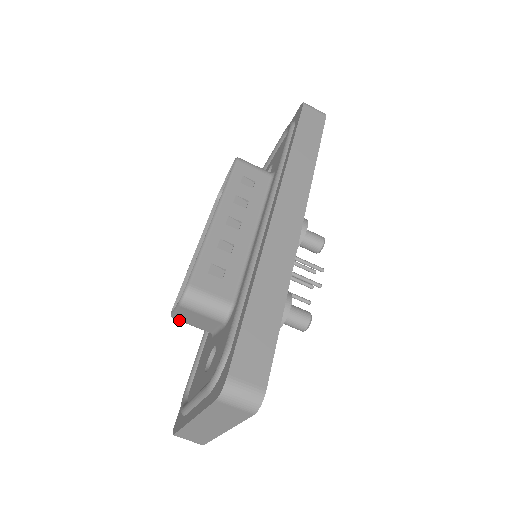
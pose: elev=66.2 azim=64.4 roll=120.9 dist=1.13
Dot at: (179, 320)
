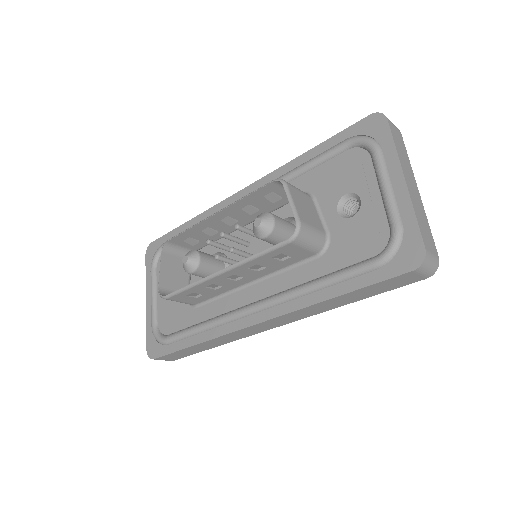
Dot at: (167, 254)
